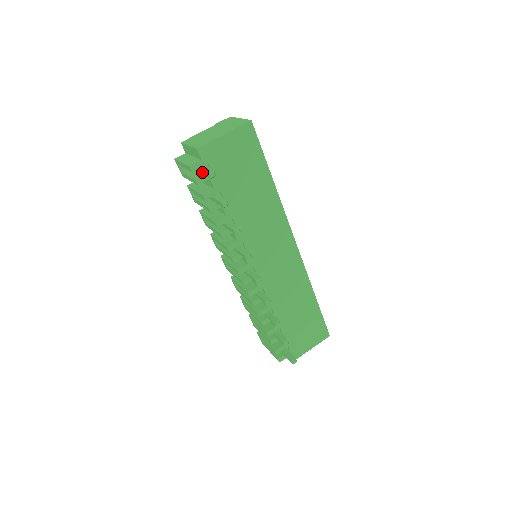
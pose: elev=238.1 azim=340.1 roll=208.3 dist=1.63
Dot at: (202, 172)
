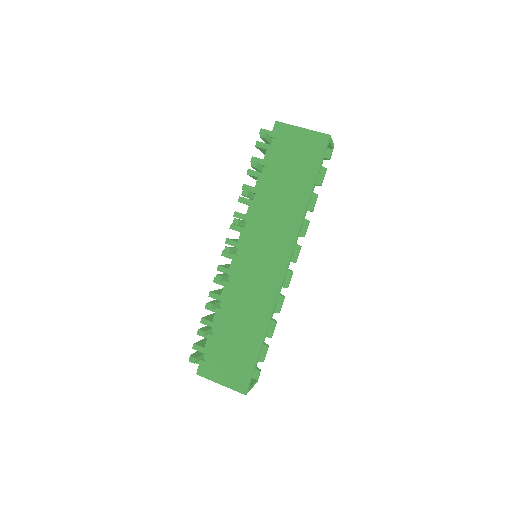
Dot at: occluded
